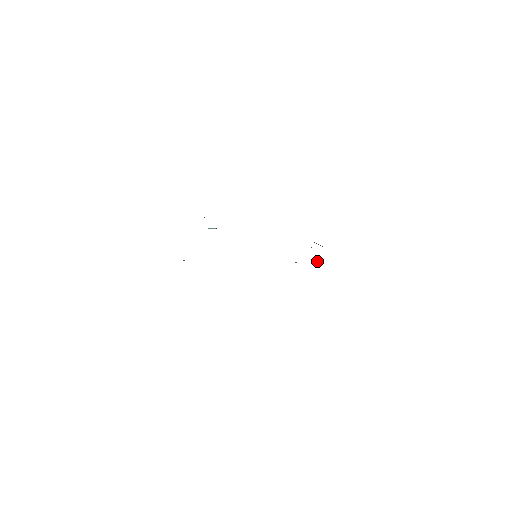
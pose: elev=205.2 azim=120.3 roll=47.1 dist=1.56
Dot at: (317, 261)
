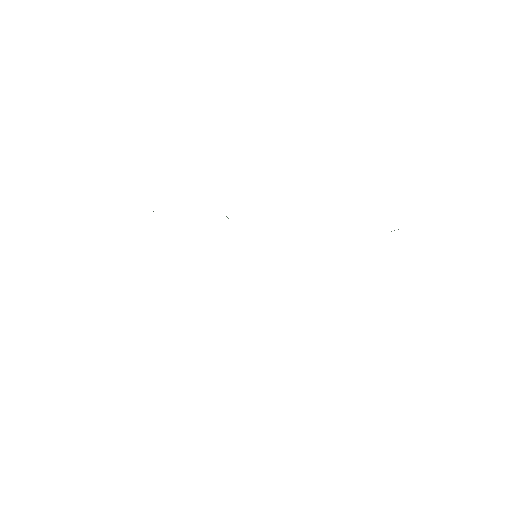
Dot at: occluded
